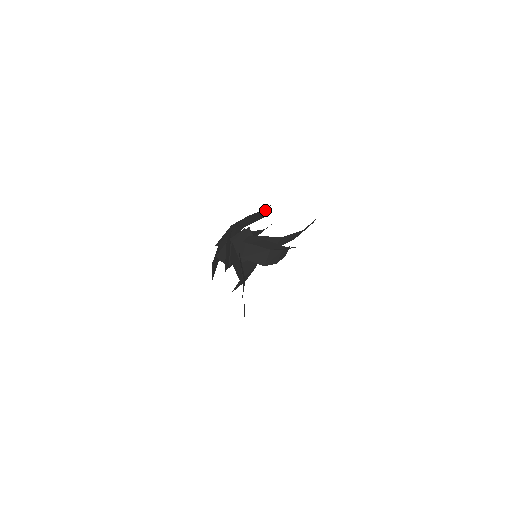
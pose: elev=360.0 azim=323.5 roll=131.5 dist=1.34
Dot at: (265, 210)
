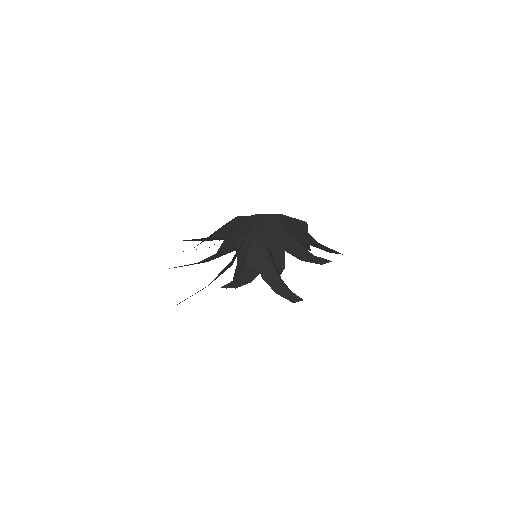
Dot at: occluded
